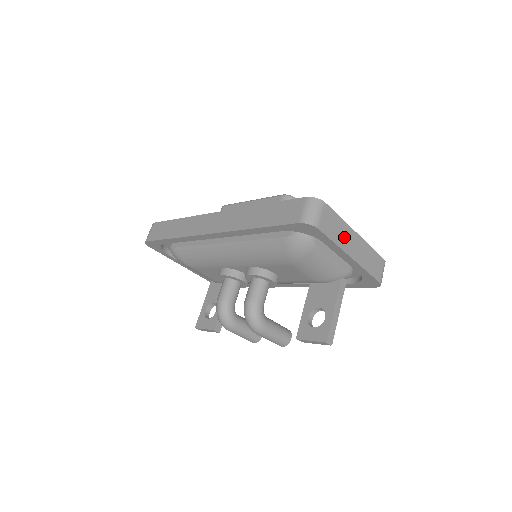
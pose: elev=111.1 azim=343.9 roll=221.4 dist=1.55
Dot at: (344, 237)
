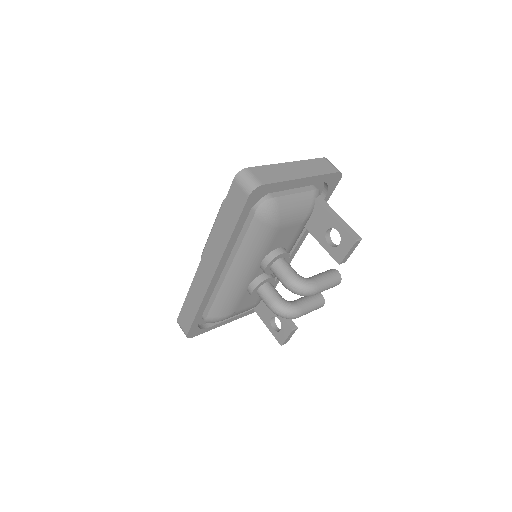
Dot at: (284, 173)
